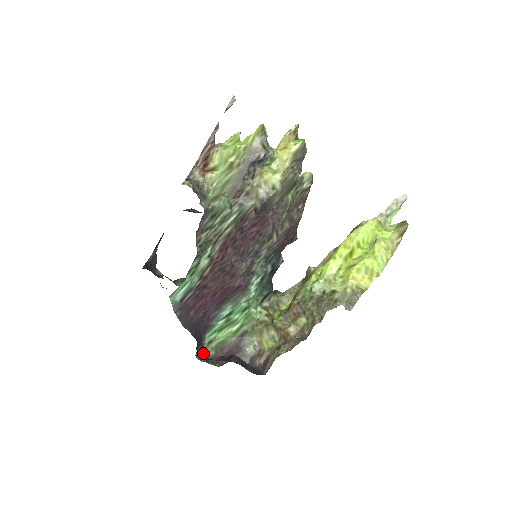
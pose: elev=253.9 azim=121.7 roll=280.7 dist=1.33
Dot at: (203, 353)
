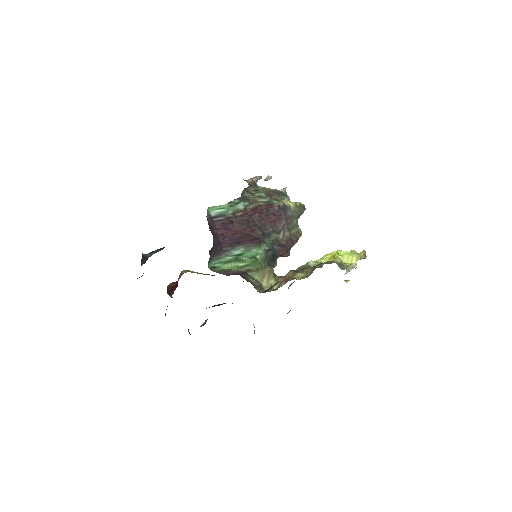
Dot at: occluded
